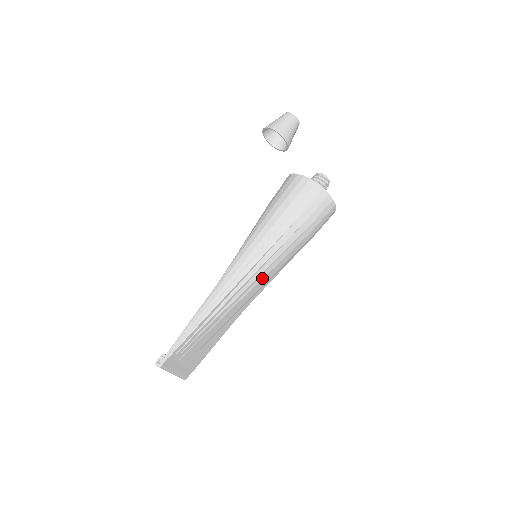
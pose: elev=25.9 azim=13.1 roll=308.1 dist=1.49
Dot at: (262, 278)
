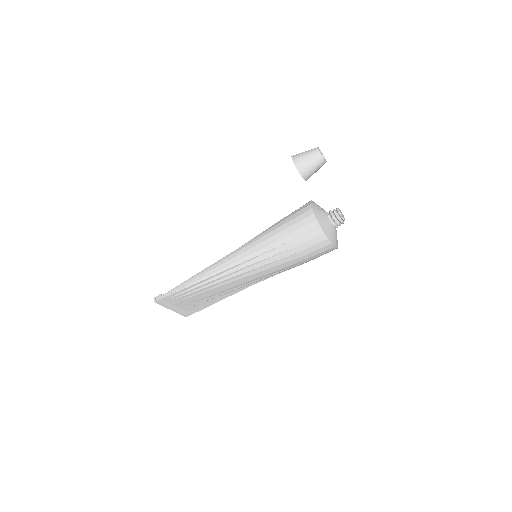
Dot at: (247, 275)
